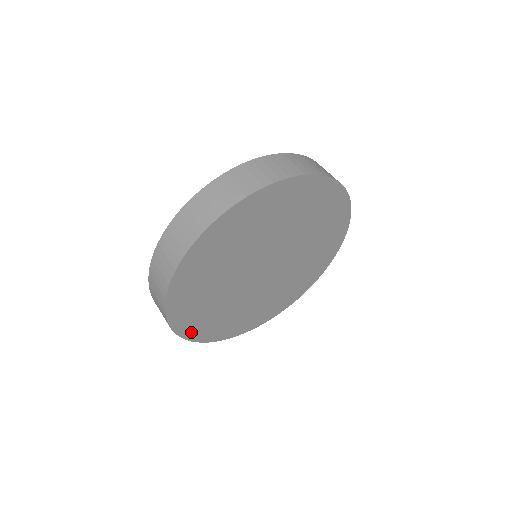
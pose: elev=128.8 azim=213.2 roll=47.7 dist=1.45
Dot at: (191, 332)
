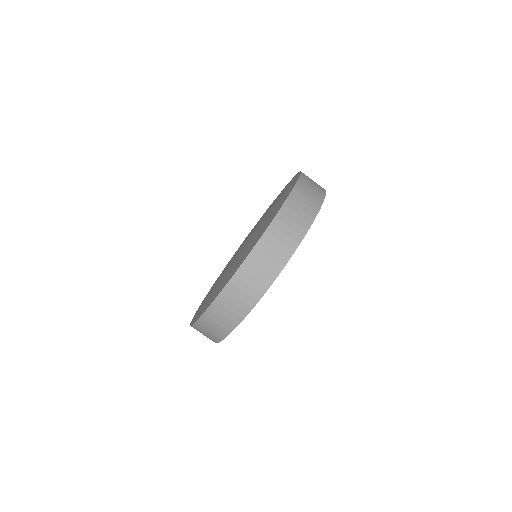
Dot at: occluded
